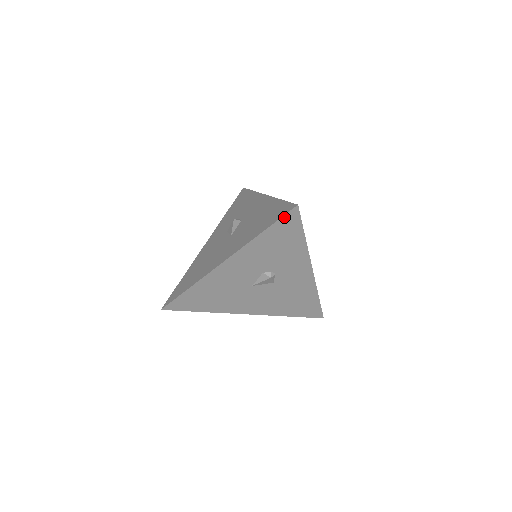
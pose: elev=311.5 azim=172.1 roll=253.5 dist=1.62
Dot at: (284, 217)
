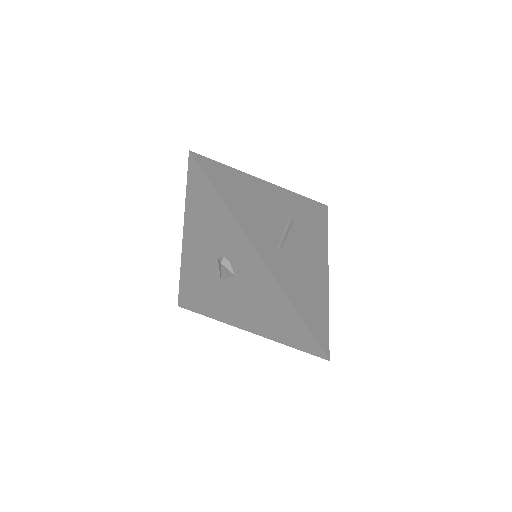
Dot at: (189, 171)
